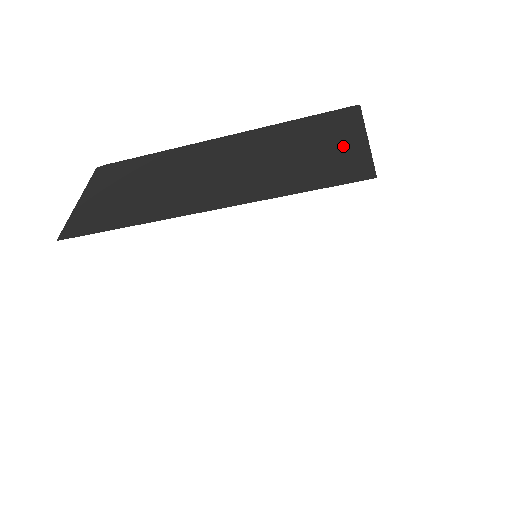
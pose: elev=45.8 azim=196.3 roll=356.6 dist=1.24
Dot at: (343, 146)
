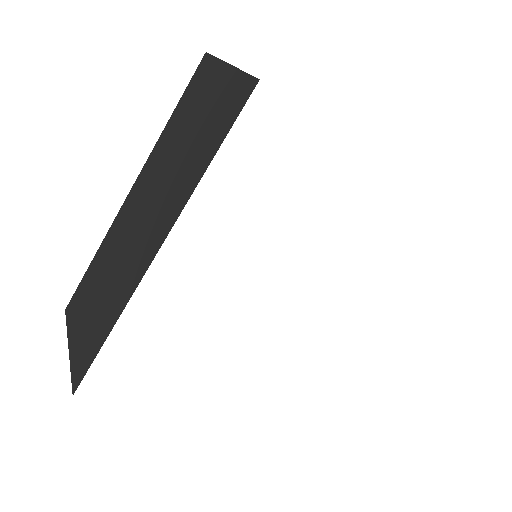
Dot at: occluded
